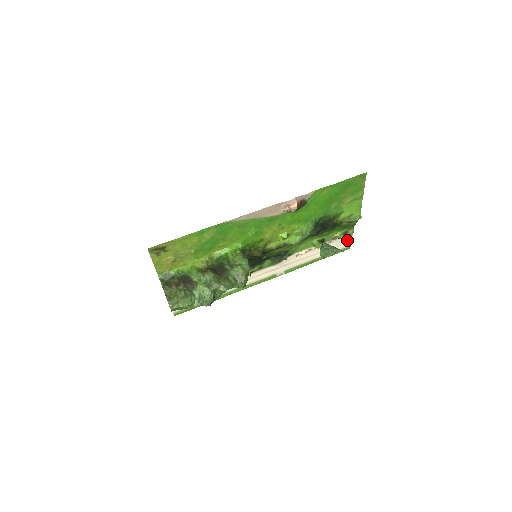
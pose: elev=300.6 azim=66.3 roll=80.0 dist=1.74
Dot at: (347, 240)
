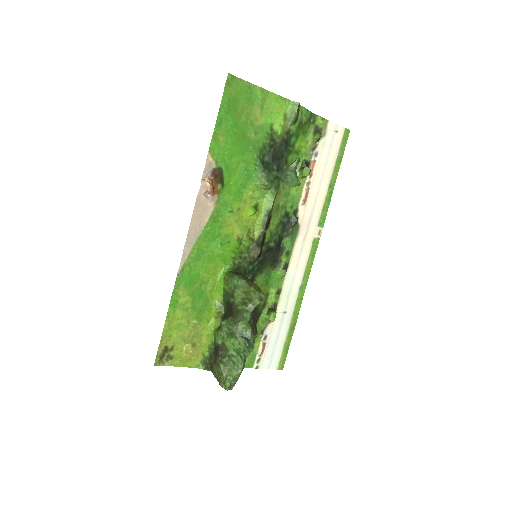
Dot at: (332, 130)
